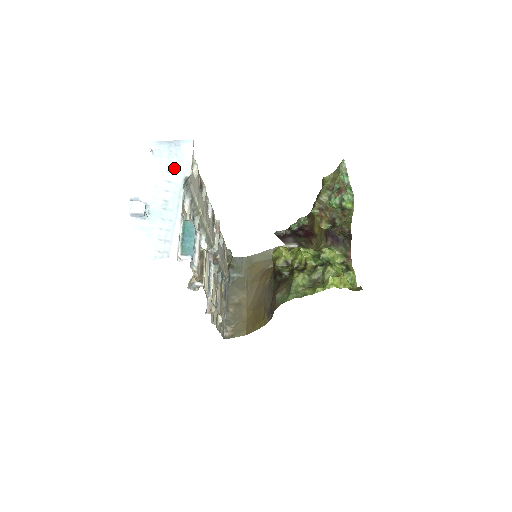
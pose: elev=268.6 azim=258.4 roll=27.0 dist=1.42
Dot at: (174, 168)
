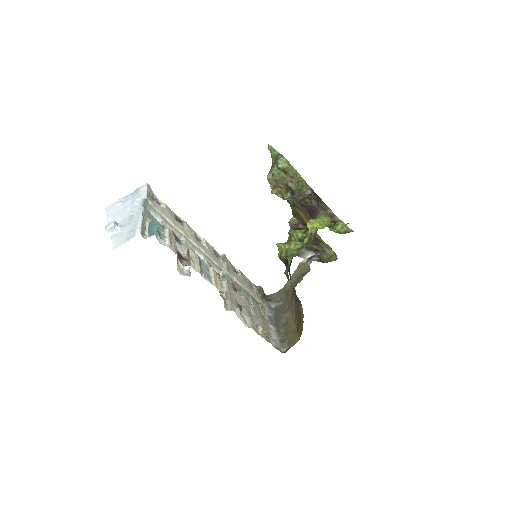
Dot at: (135, 200)
